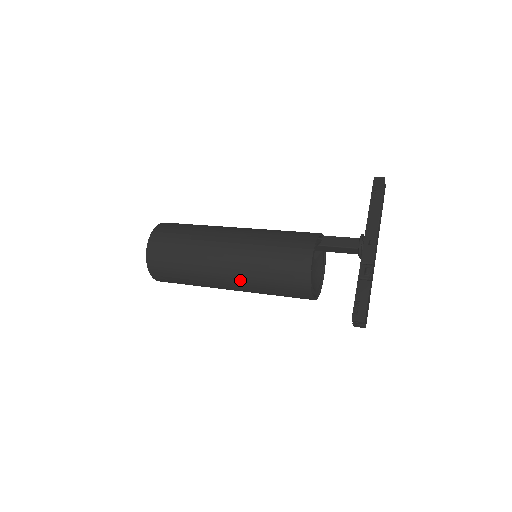
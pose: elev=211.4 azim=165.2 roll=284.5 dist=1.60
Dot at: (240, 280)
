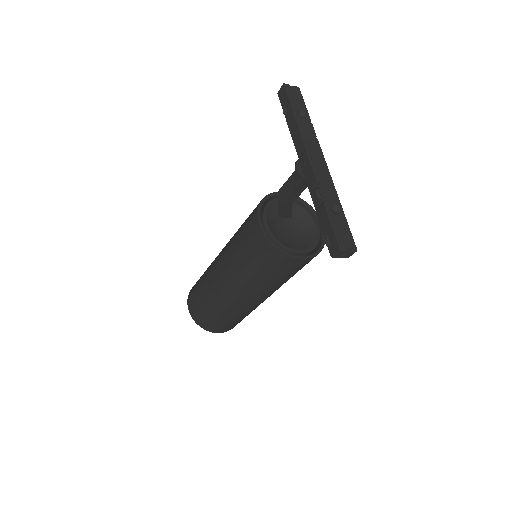
Dot at: (250, 292)
